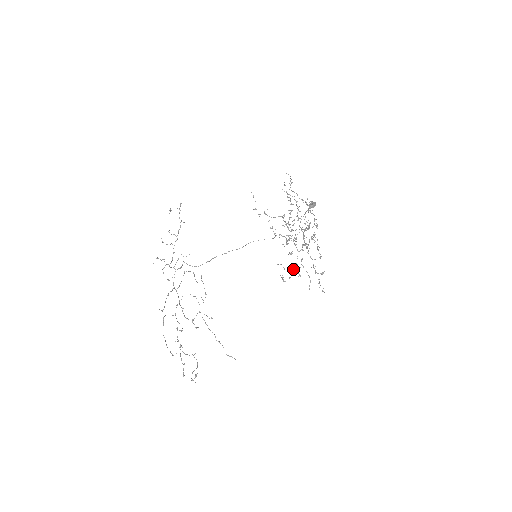
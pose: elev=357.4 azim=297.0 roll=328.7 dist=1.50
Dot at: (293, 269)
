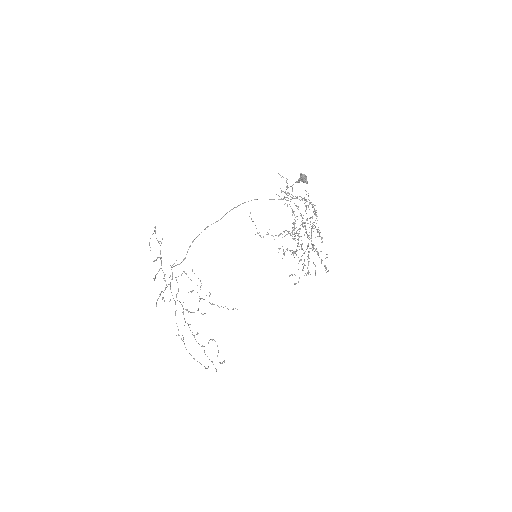
Dot at: occluded
